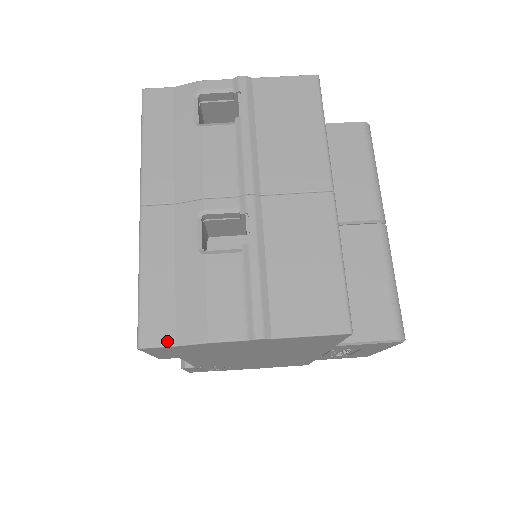
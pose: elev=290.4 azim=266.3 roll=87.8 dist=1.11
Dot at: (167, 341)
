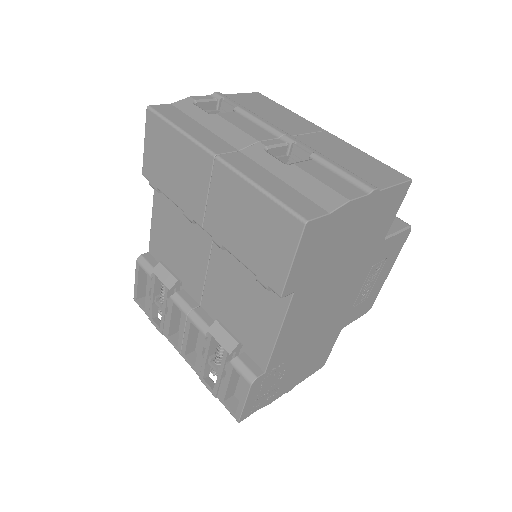
Dot at: (321, 212)
